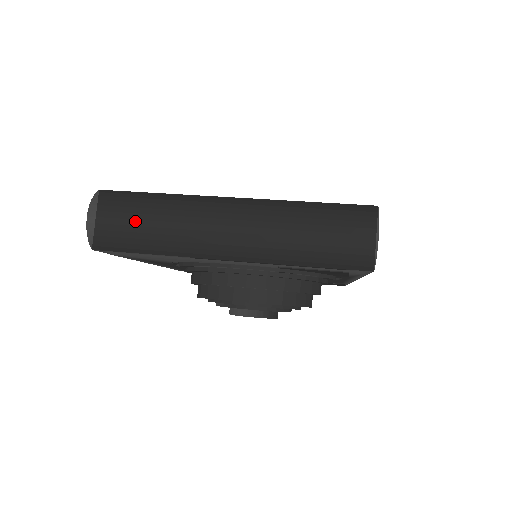
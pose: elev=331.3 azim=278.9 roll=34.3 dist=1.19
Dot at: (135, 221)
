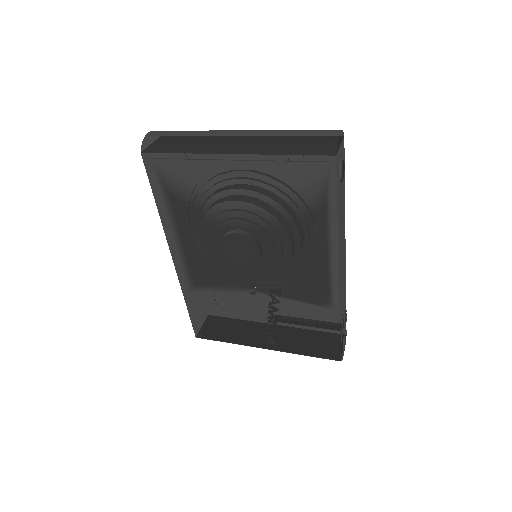
Dot at: (178, 133)
